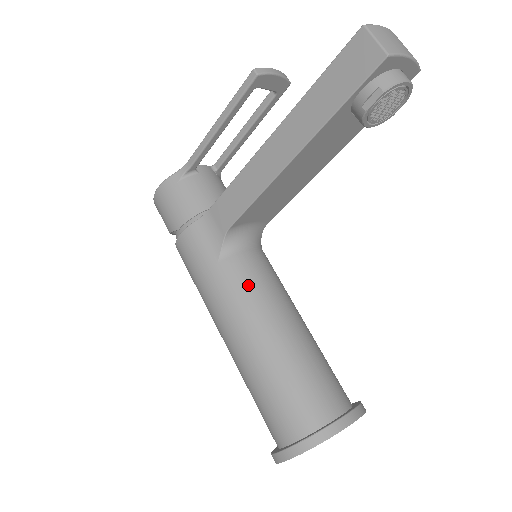
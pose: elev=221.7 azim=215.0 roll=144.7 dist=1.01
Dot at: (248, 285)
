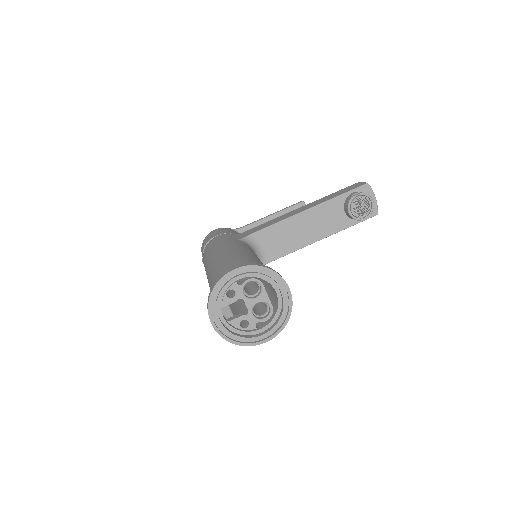
Dot at: (249, 248)
